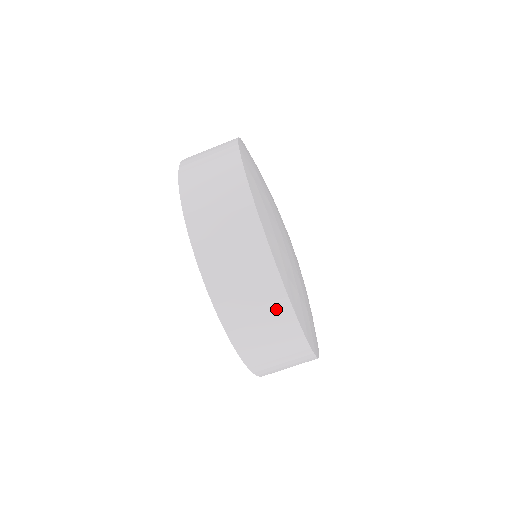
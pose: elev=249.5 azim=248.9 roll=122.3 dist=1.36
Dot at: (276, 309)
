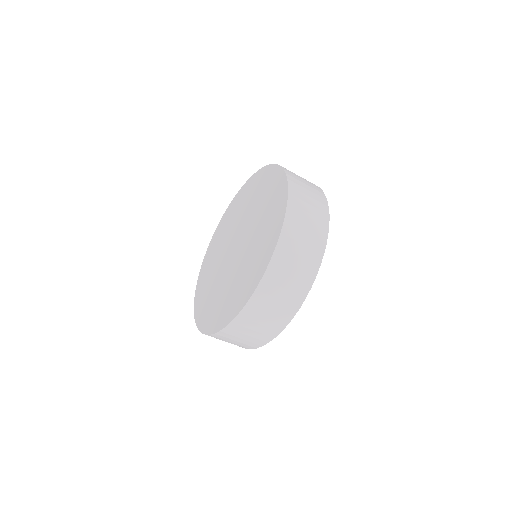
Dot at: (309, 267)
